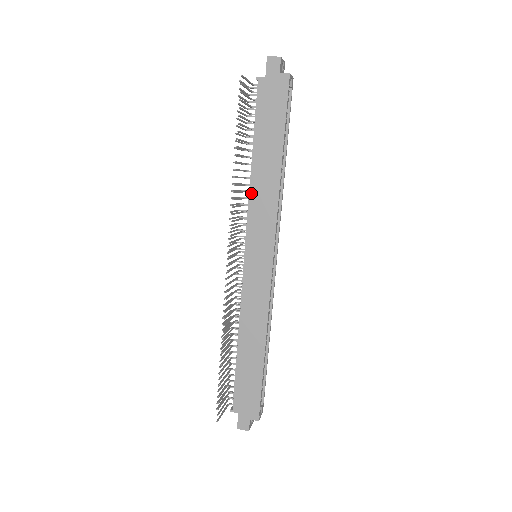
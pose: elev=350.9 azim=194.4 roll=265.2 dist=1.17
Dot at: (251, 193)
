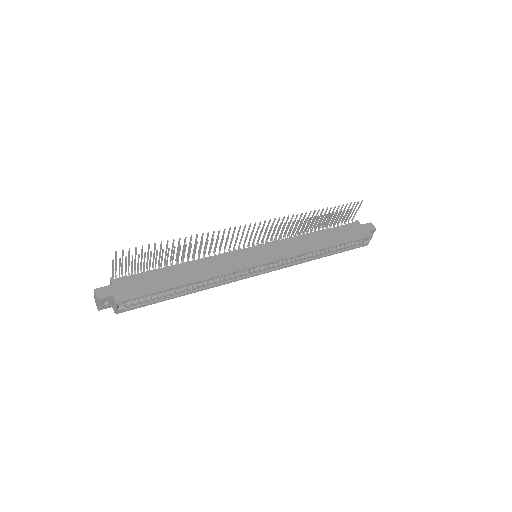
Dot at: (296, 237)
